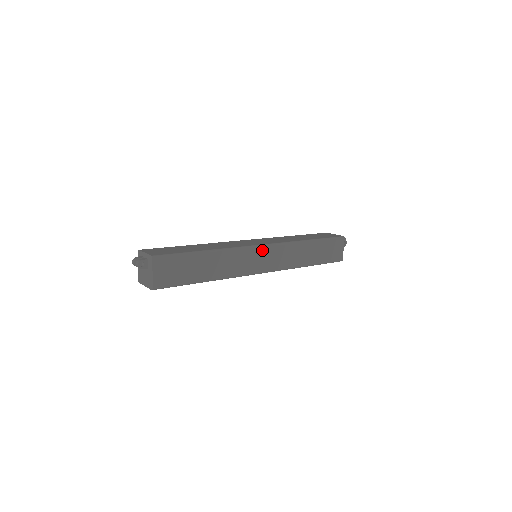
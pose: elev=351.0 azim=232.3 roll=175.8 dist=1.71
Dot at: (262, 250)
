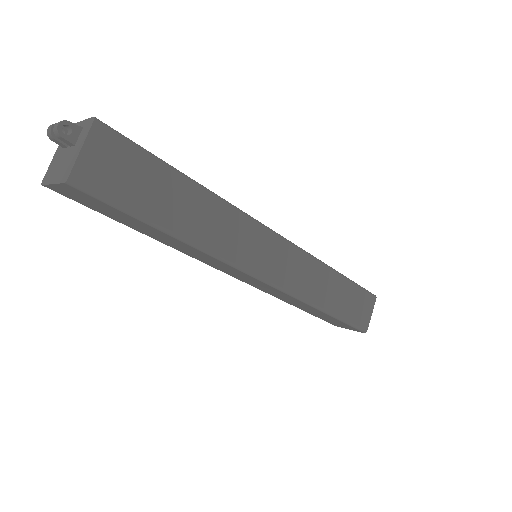
Dot at: (274, 240)
